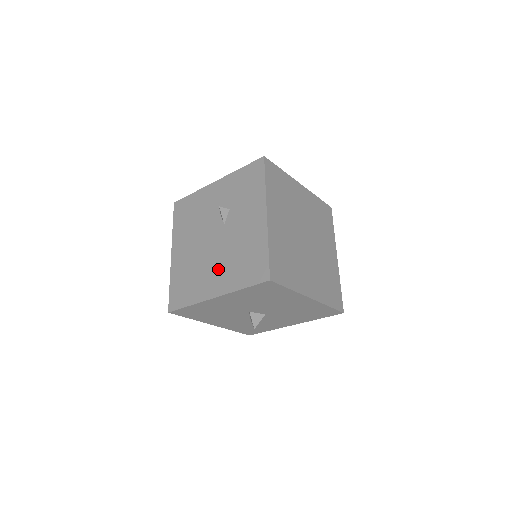
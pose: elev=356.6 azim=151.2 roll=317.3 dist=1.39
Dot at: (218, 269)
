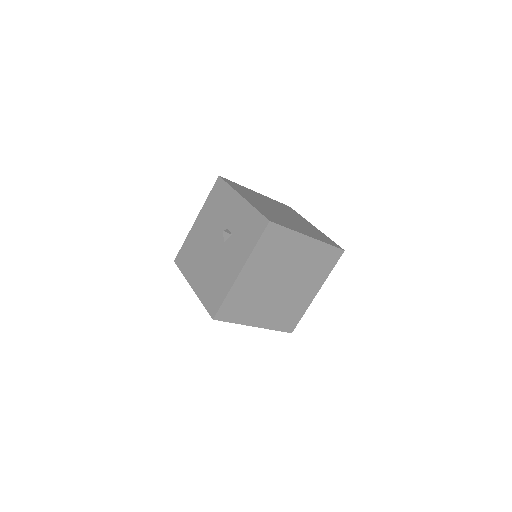
Dot at: (203, 271)
